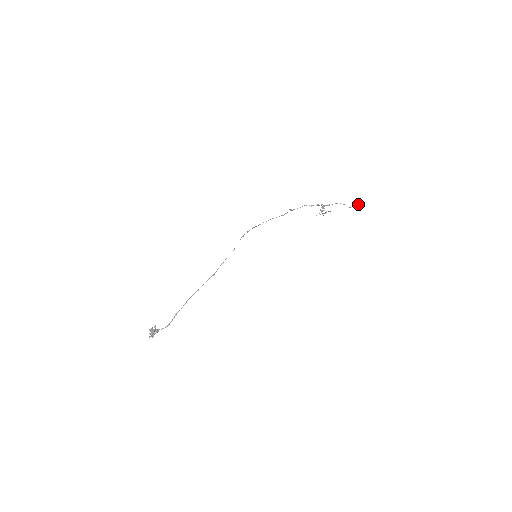
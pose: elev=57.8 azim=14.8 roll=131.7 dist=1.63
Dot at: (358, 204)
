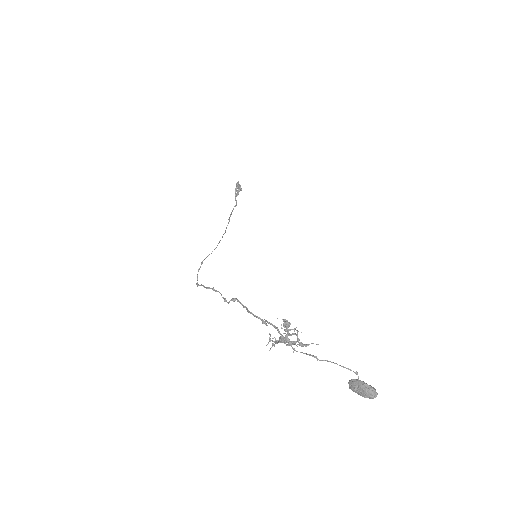
Dot at: (360, 395)
